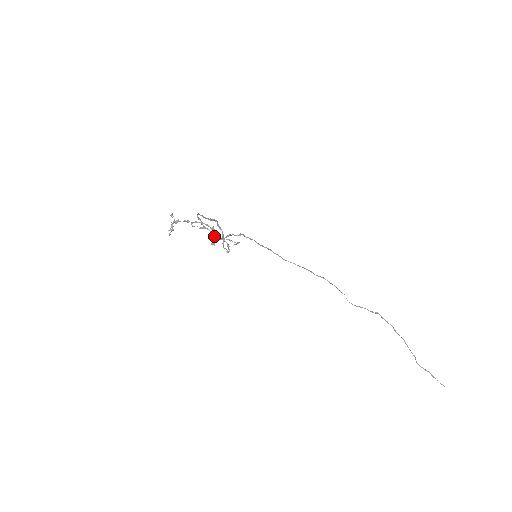
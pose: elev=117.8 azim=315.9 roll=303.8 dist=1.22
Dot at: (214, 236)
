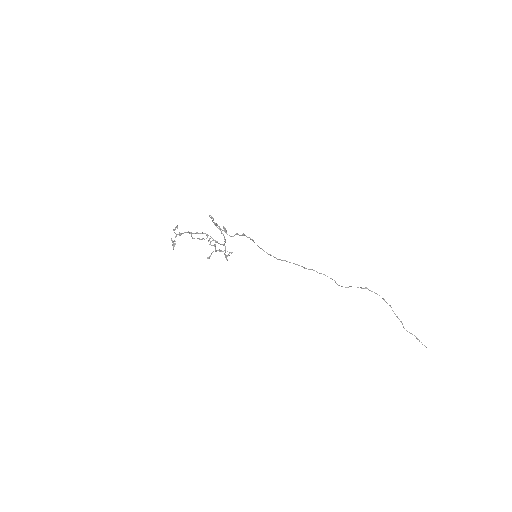
Dot at: occluded
